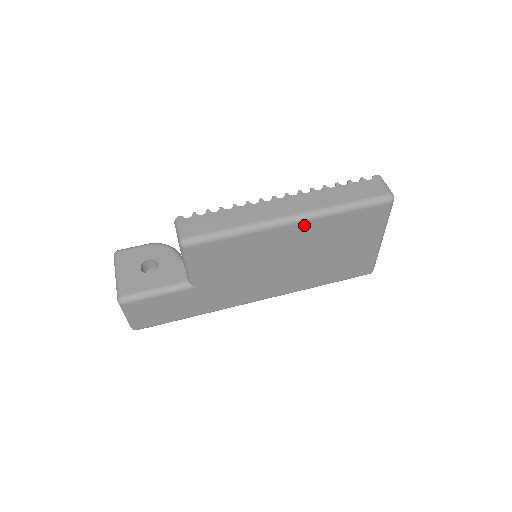
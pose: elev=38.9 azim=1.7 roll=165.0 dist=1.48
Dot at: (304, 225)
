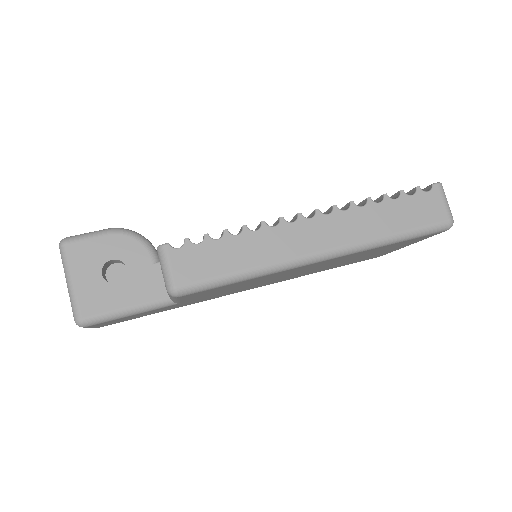
Dot at: (335, 258)
